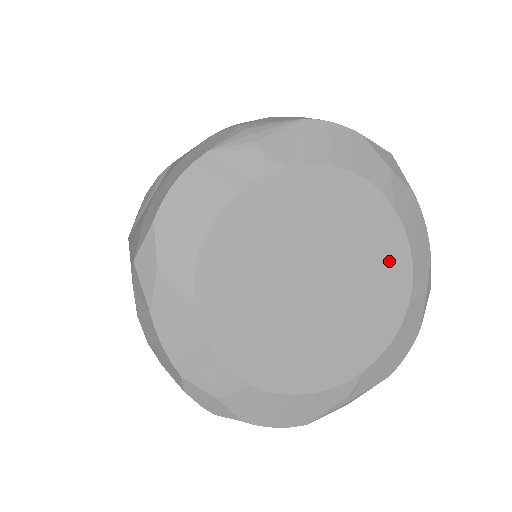
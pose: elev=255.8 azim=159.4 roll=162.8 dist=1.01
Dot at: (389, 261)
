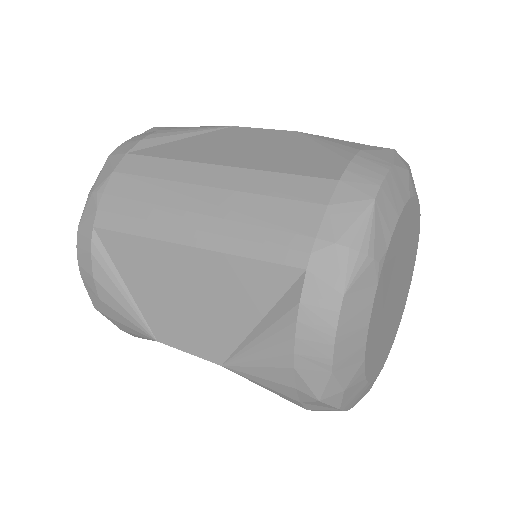
Dot at: (415, 228)
